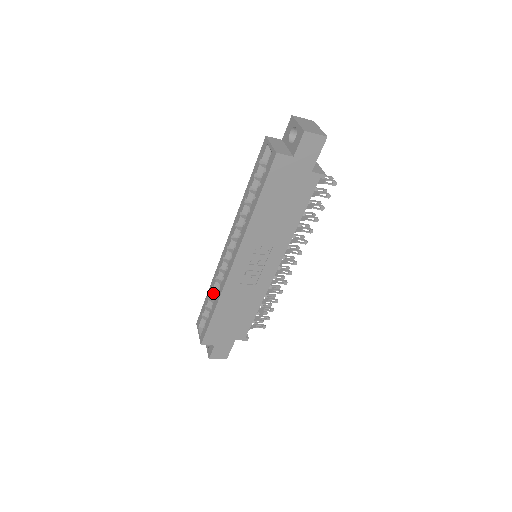
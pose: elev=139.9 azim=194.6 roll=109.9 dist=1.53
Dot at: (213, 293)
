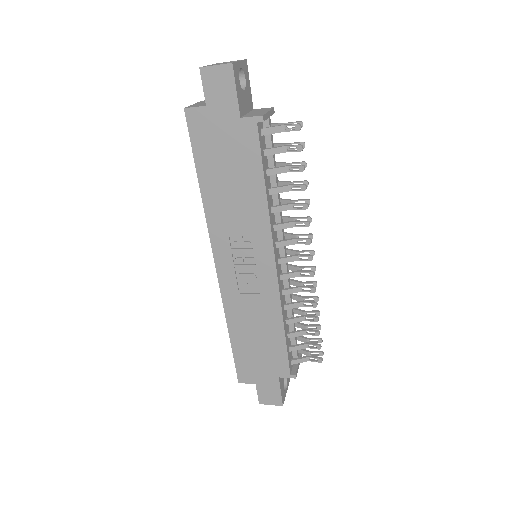
Dot at: occluded
